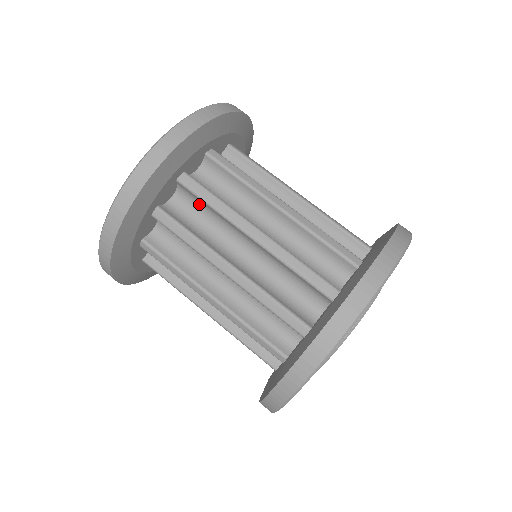
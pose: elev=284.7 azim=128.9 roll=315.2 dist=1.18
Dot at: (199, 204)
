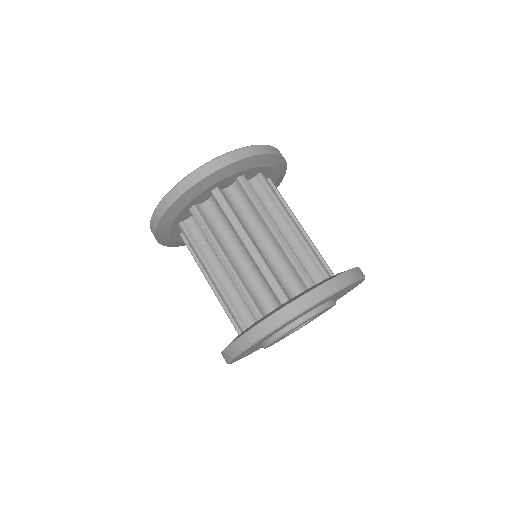
Dot at: (221, 211)
